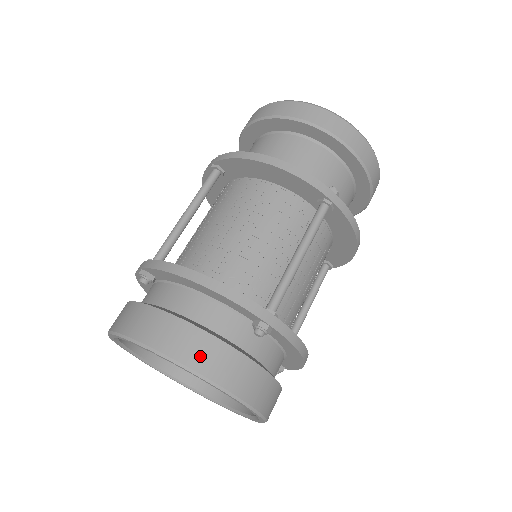
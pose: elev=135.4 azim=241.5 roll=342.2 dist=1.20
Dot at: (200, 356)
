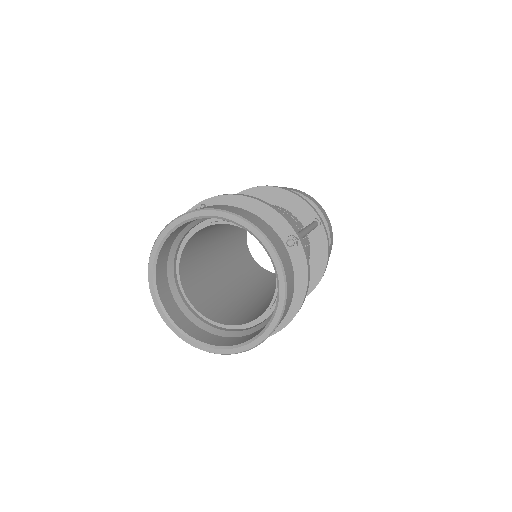
Dot at: (261, 225)
